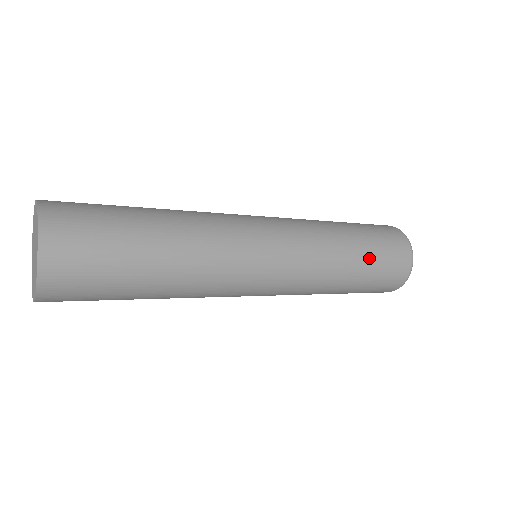
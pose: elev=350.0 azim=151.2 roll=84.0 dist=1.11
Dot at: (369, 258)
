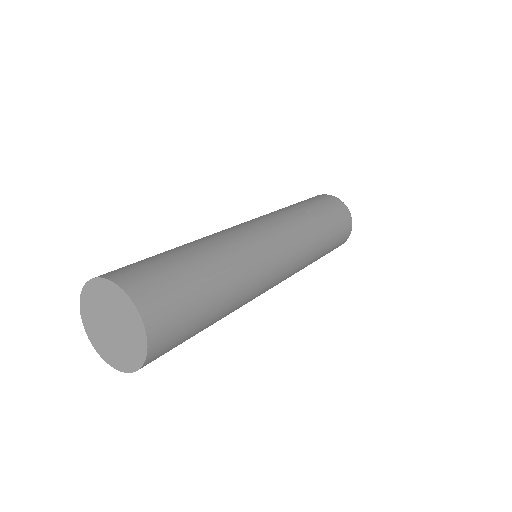
Dot at: (329, 222)
